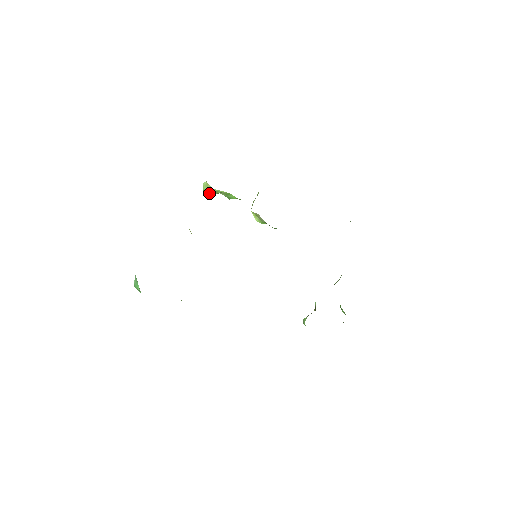
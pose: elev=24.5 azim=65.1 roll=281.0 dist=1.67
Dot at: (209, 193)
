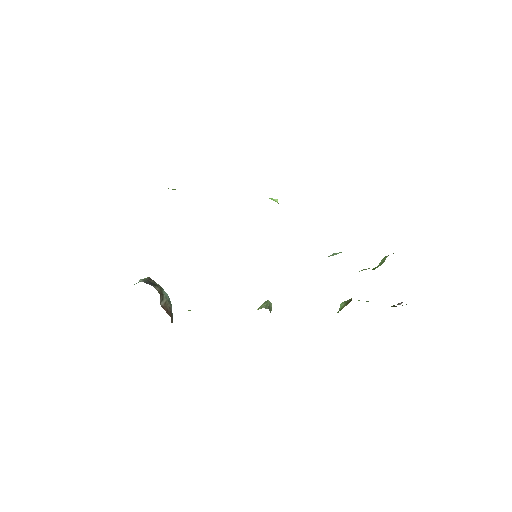
Dot at: occluded
